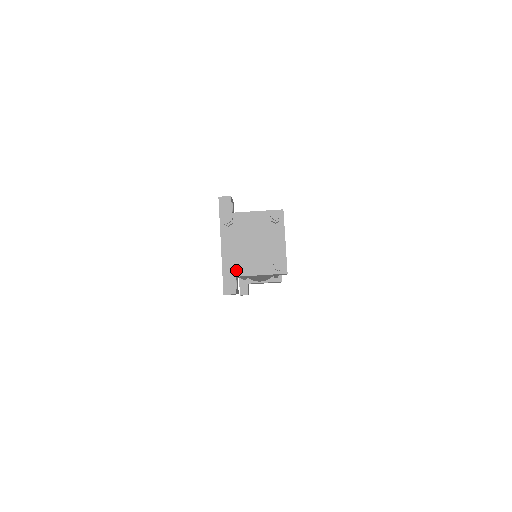
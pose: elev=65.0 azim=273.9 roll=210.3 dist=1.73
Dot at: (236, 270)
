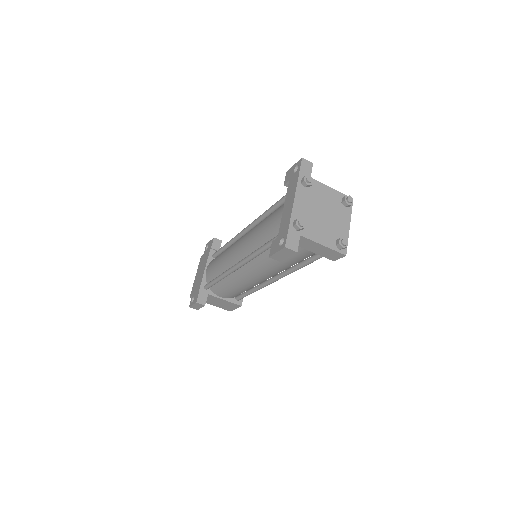
Dot at: (302, 229)
